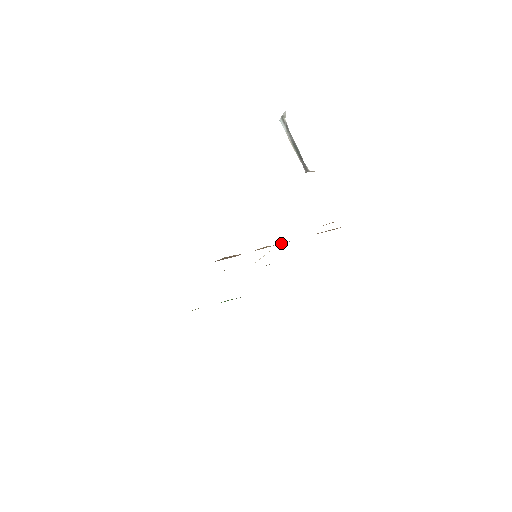
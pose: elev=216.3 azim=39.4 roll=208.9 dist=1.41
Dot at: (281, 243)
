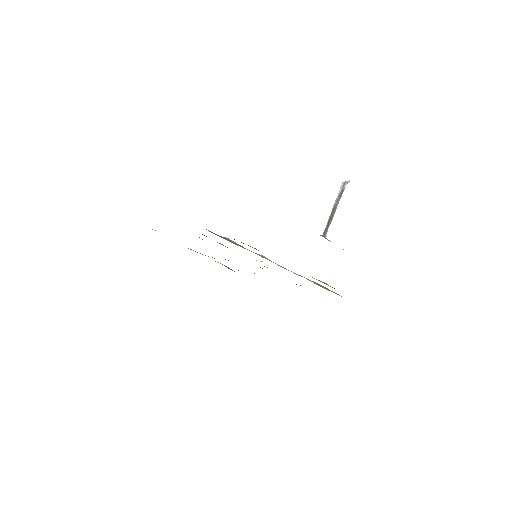
Dot at: occluded
